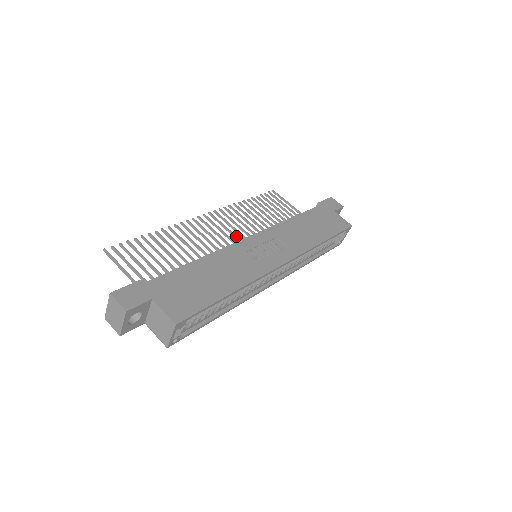
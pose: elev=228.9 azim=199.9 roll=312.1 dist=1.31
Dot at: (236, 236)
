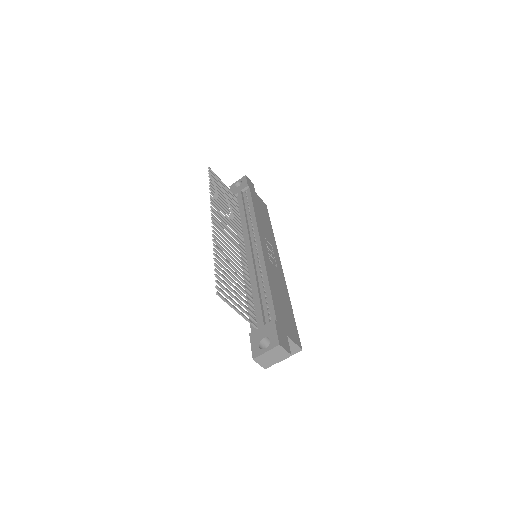
Dot at: (235, 237)
